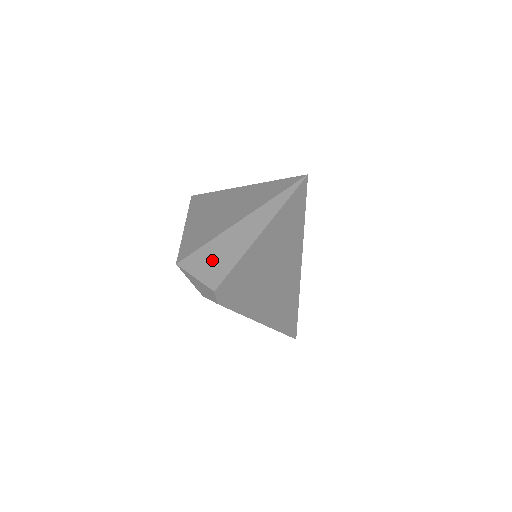
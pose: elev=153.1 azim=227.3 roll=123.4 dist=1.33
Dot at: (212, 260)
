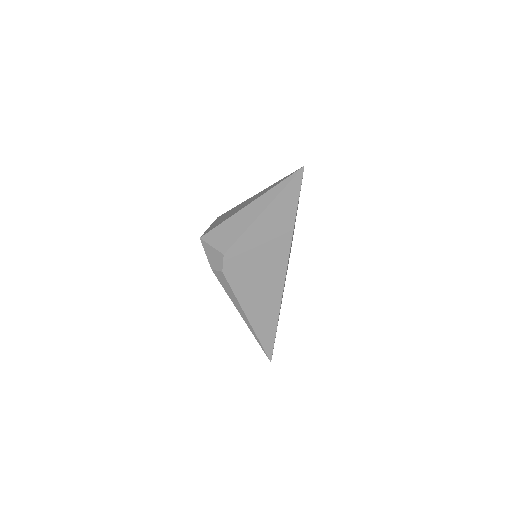
Dot at: (228, 231)
